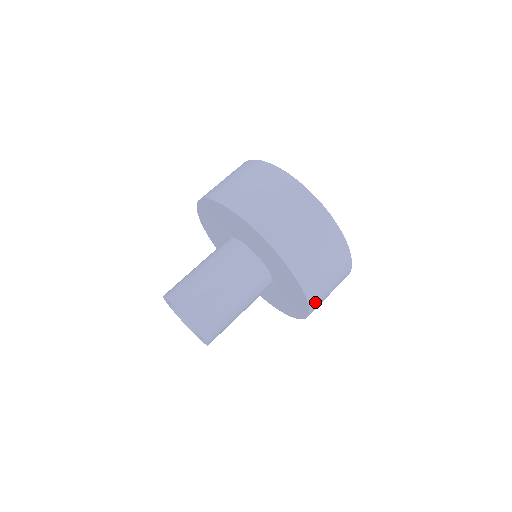
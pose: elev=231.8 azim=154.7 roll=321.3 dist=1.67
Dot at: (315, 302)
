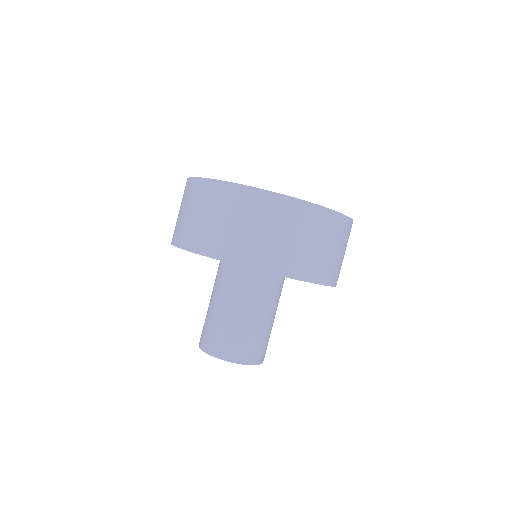
Dot at: occluded
